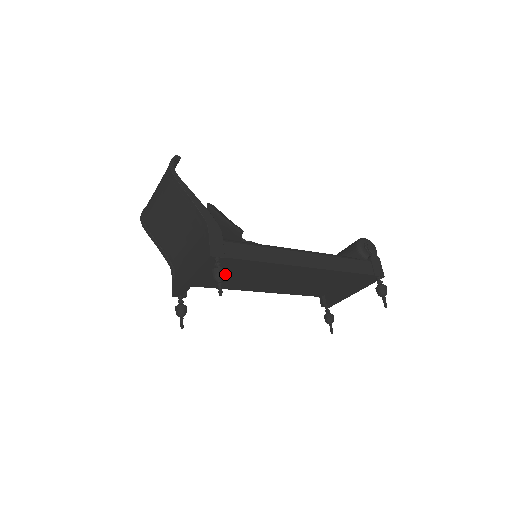
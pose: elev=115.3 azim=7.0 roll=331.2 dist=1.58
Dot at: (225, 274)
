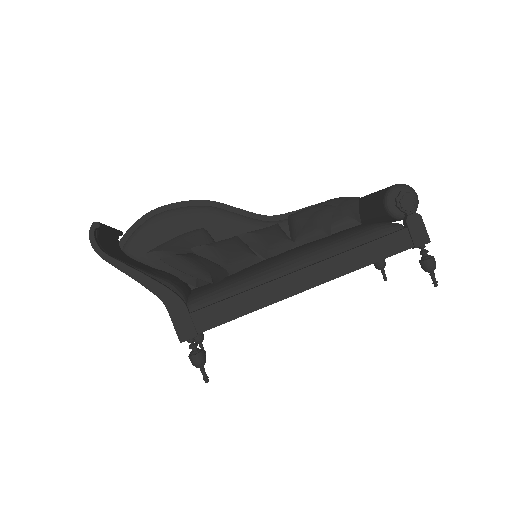
Dot at: (204, 357)
